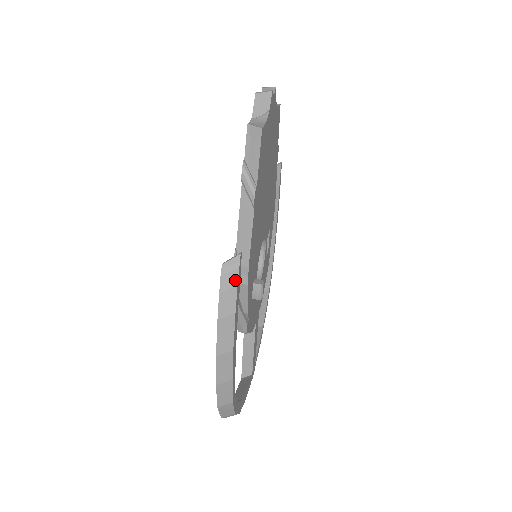
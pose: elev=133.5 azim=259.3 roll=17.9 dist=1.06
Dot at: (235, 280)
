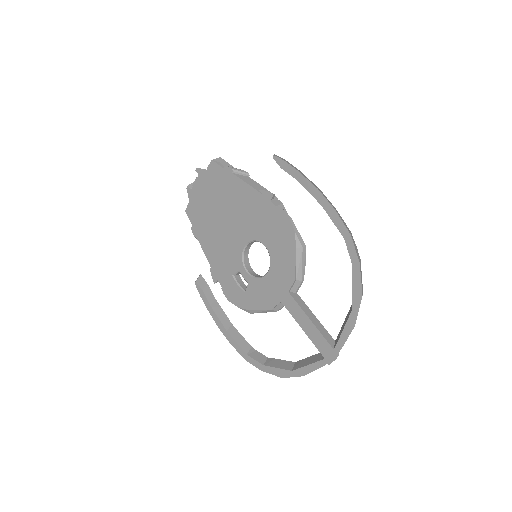
Dot at: (285, 160)
